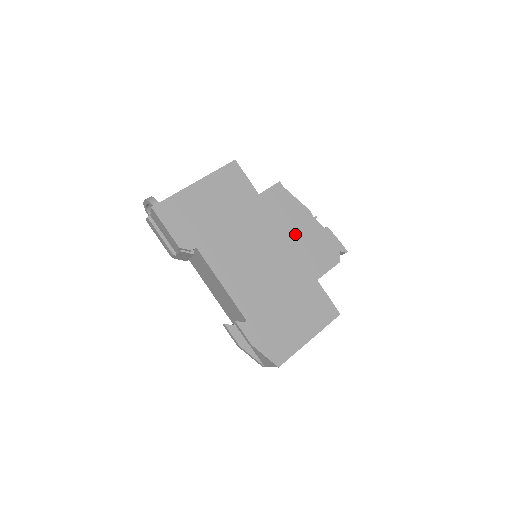
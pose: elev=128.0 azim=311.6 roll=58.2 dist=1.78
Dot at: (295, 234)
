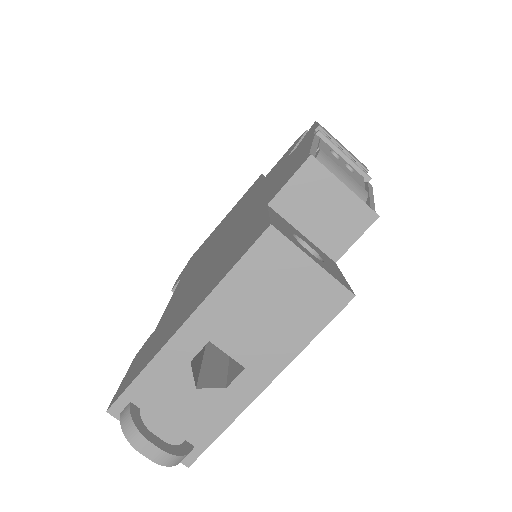
Dot at: occluded
